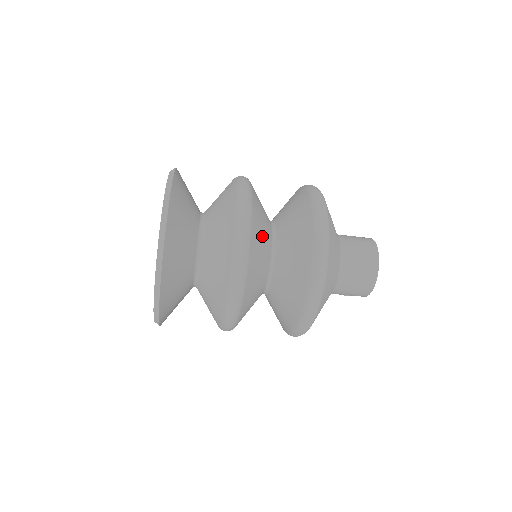
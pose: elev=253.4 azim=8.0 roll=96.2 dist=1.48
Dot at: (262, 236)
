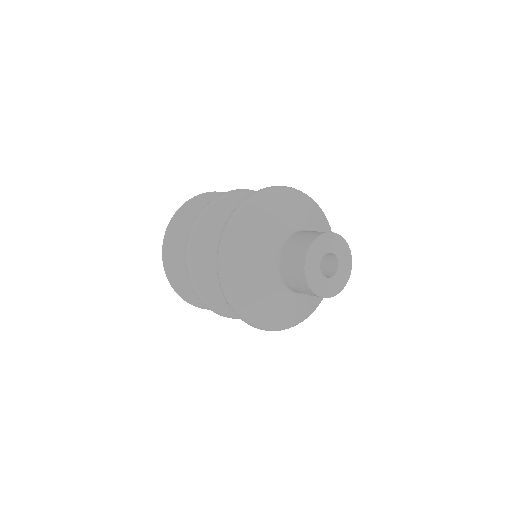
Dot at: occluded
